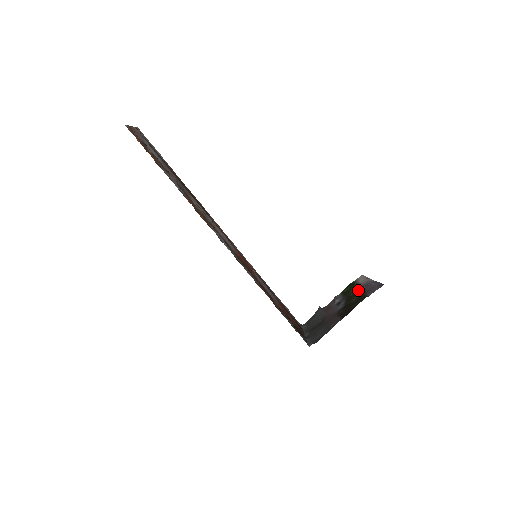
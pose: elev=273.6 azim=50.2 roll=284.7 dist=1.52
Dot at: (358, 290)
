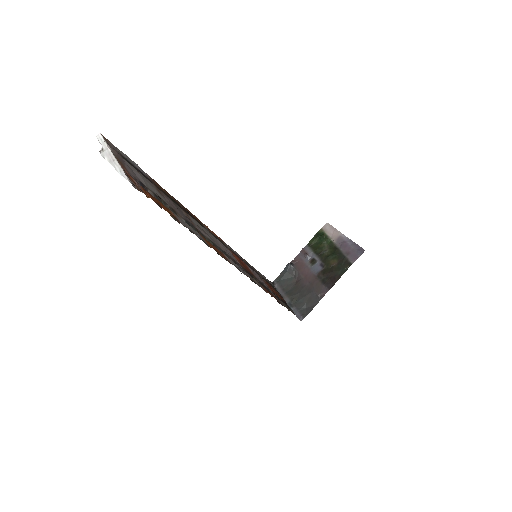
Dot at: (333, 249)
